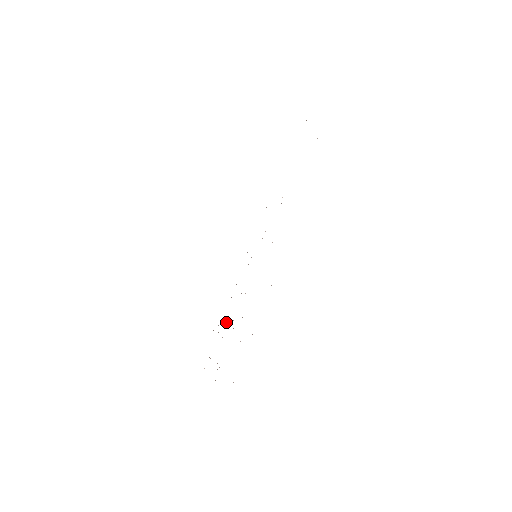
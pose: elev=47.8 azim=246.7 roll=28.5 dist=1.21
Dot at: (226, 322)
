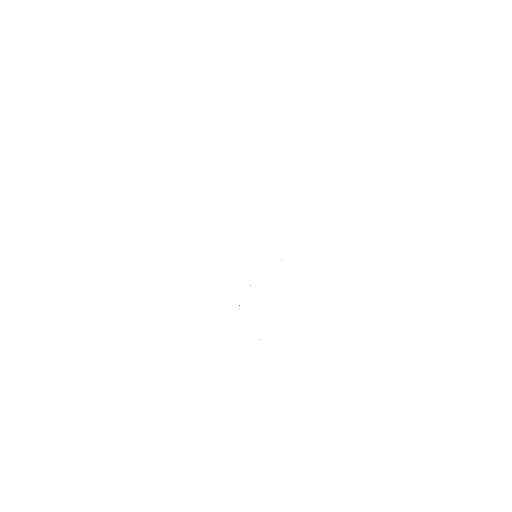
Dot at: occluded
